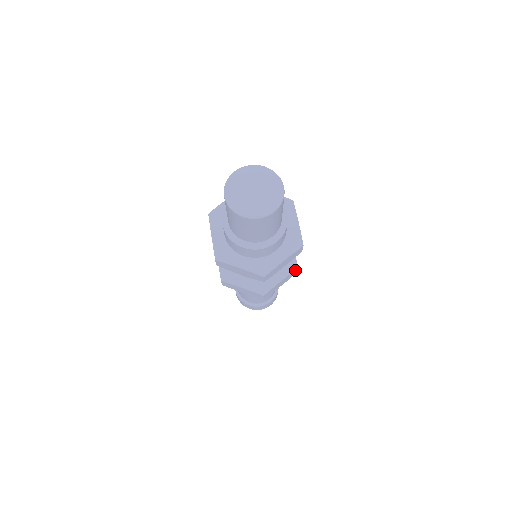
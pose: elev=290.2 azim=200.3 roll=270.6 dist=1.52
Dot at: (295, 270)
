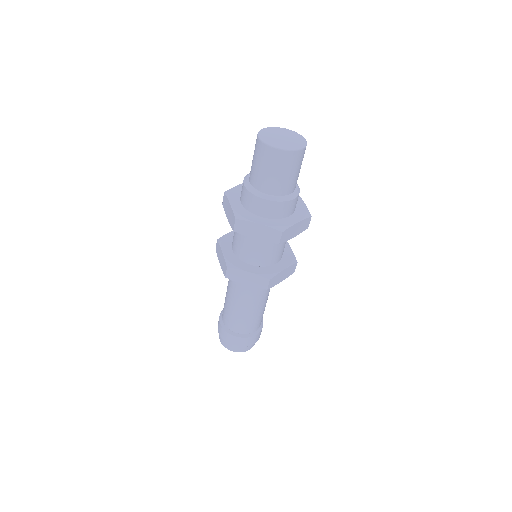
Dot at: (266, 279)
